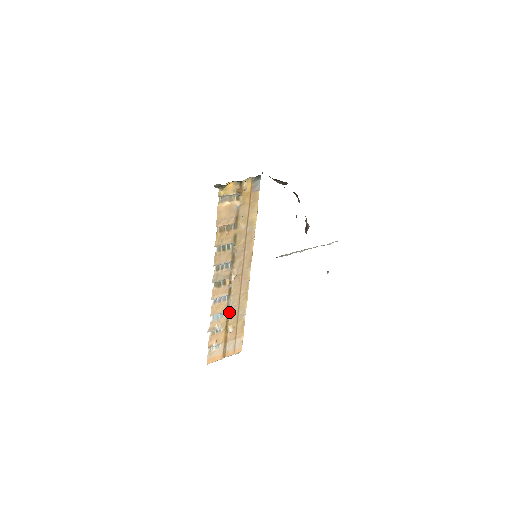
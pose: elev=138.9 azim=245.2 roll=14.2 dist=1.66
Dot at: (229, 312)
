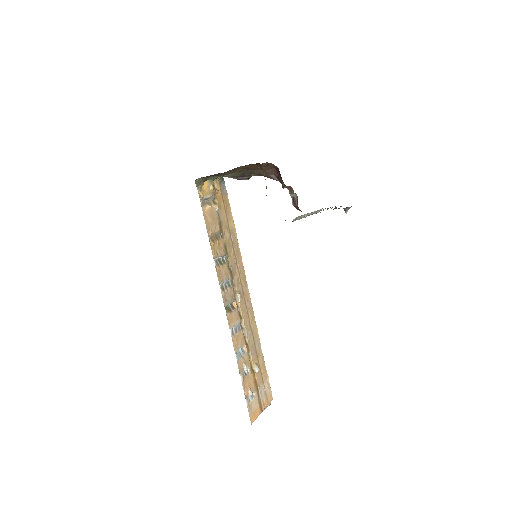
Dot at: (248, 345)
